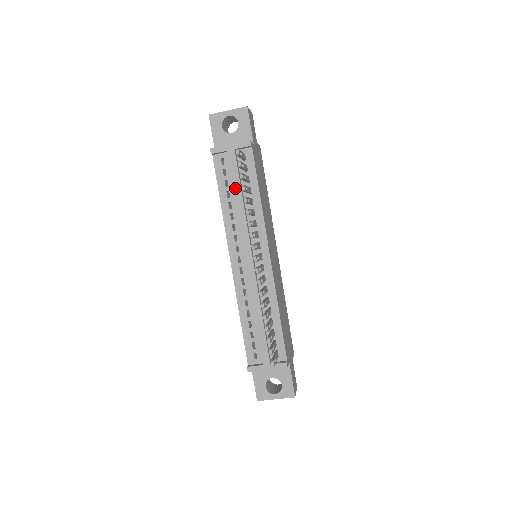
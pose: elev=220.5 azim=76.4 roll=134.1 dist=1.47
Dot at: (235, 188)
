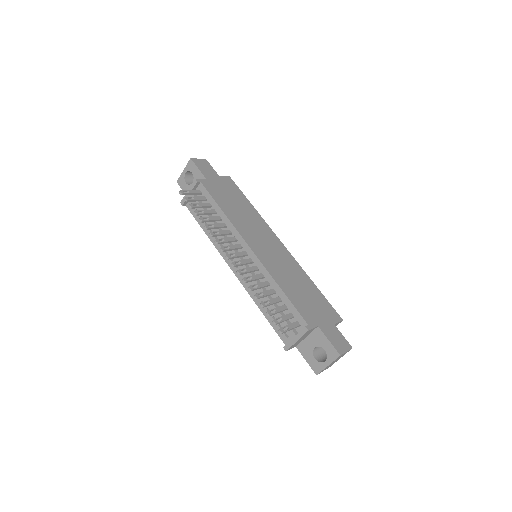
Dot at: occluded
